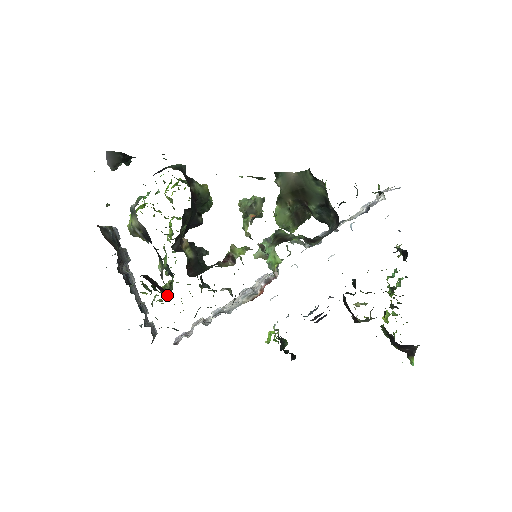
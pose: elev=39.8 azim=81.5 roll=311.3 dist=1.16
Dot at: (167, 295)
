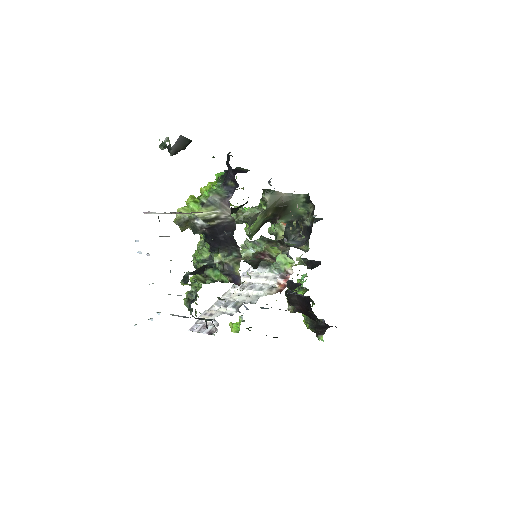
Dot at: (238, 285)
